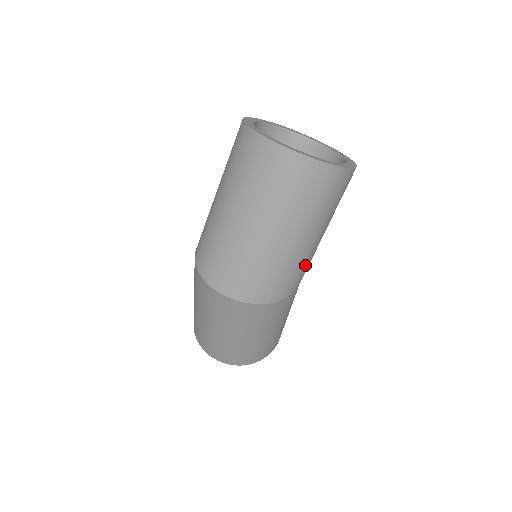
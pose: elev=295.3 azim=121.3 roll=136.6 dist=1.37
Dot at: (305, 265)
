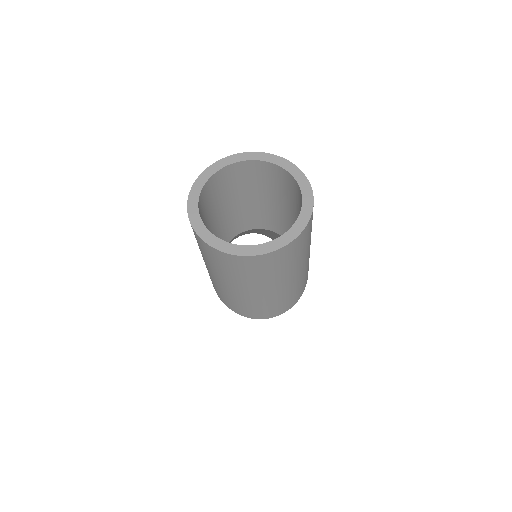
Dot at: occluded
